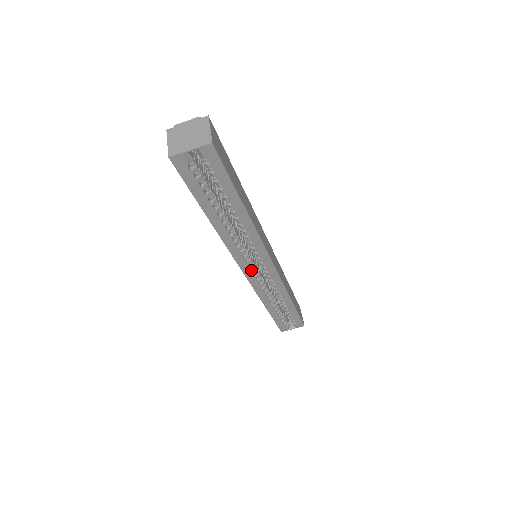
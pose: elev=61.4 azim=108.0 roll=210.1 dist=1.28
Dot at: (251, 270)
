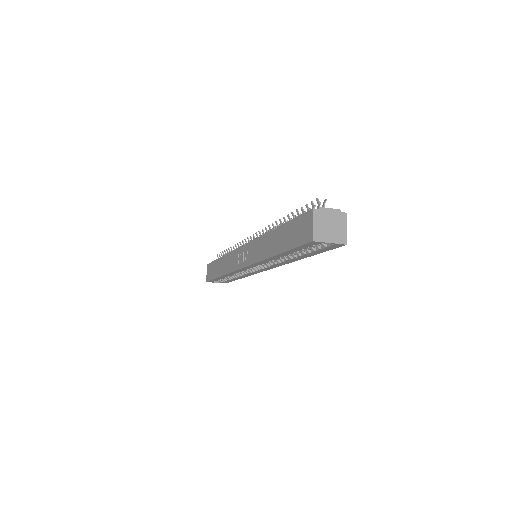
Dot at: (250, 268)
